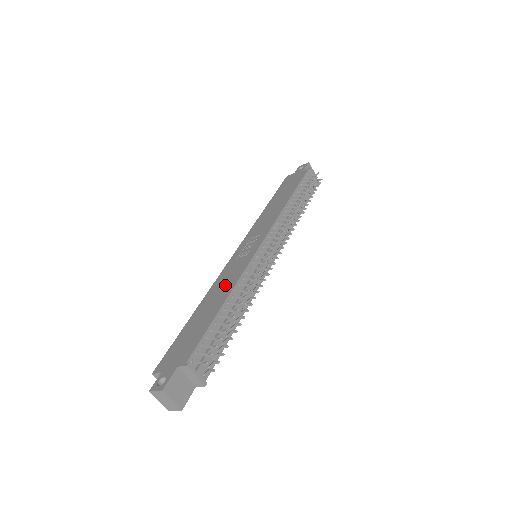
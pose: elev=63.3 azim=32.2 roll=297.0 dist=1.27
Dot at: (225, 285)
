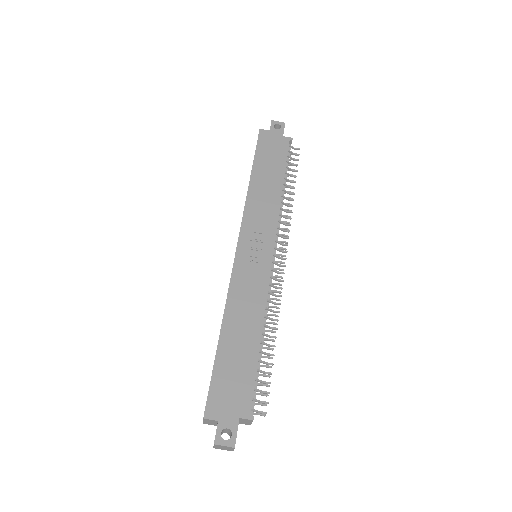
Dot at: (249, 306)
